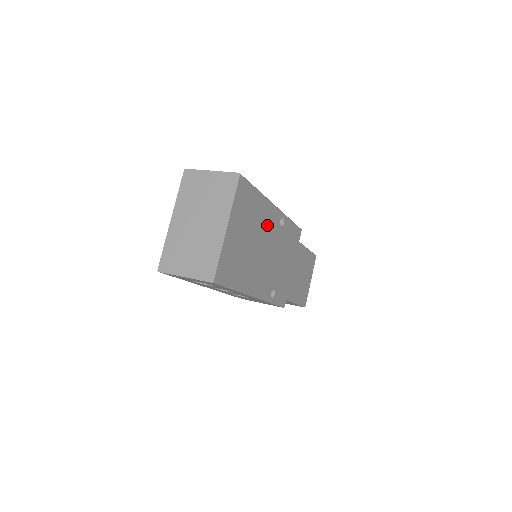
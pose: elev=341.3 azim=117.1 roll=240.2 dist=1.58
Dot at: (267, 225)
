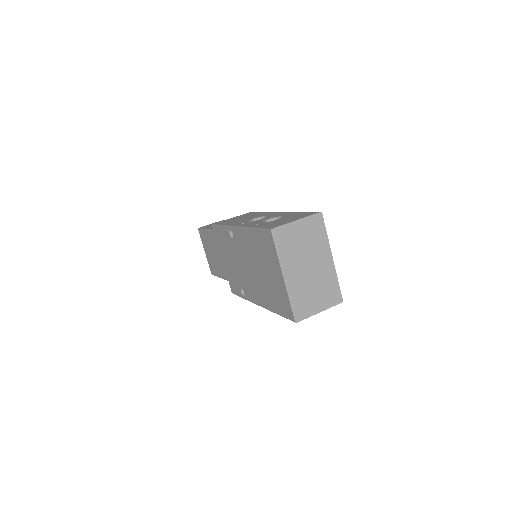
Dot at: occluded
